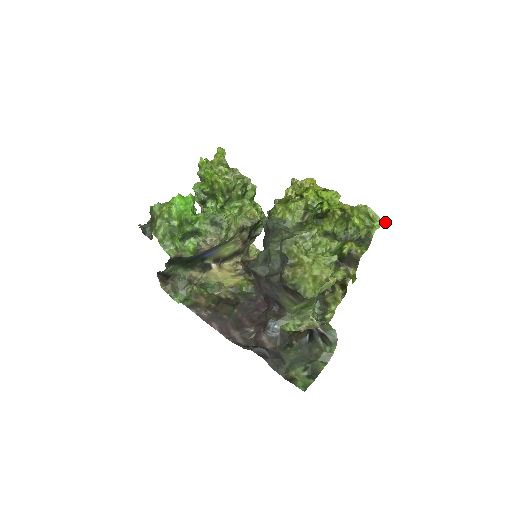
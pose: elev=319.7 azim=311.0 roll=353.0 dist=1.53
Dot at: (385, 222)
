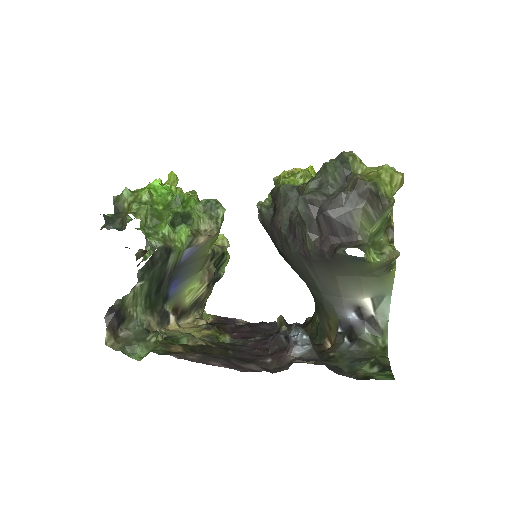
Dot at: occluded
